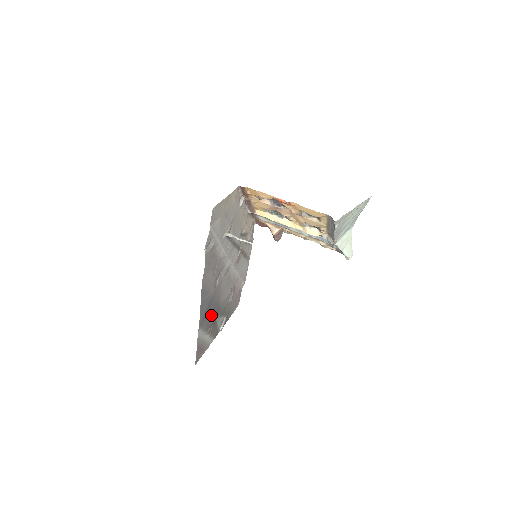
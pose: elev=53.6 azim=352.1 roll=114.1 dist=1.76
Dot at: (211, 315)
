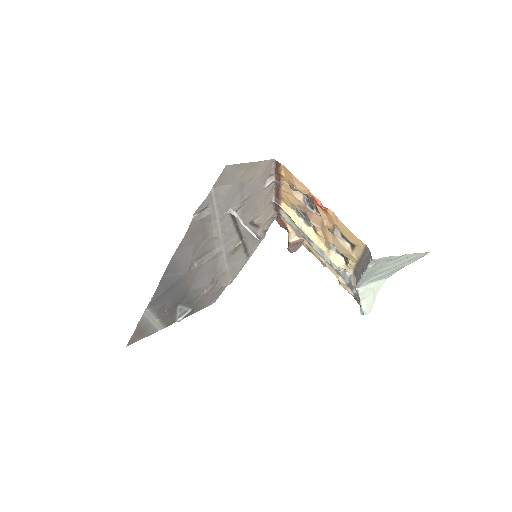
Dot at: (172, 299)
